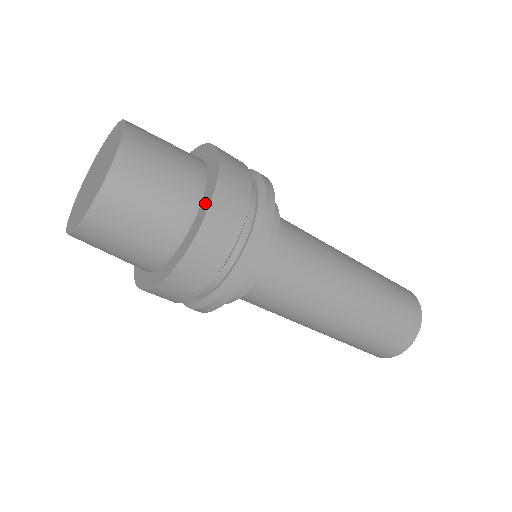
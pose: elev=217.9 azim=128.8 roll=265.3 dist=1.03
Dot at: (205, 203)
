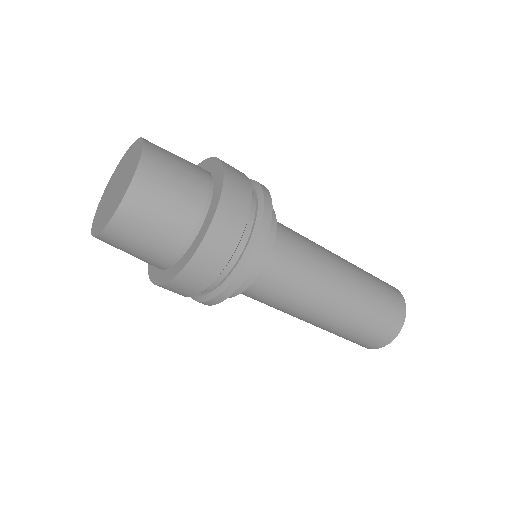
Dot at: (206, 224)
